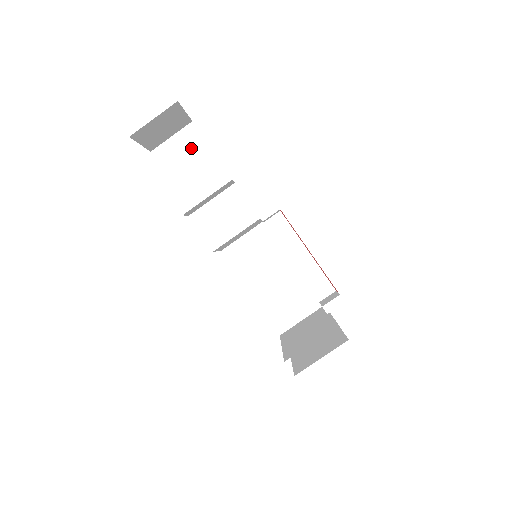
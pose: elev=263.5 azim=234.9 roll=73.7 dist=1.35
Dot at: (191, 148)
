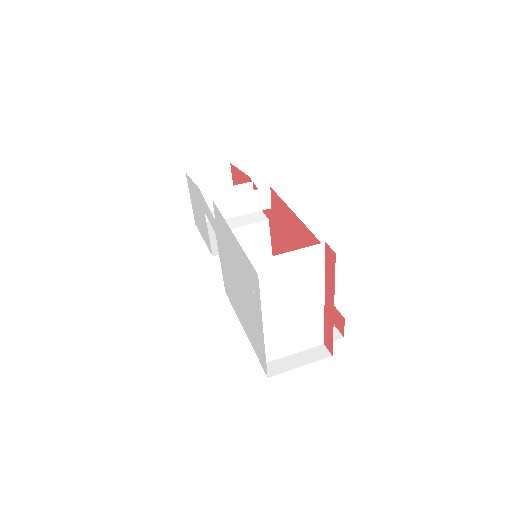
Dot at: occluded
